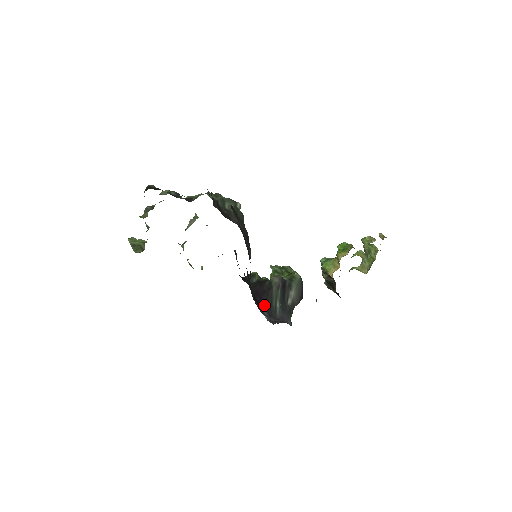
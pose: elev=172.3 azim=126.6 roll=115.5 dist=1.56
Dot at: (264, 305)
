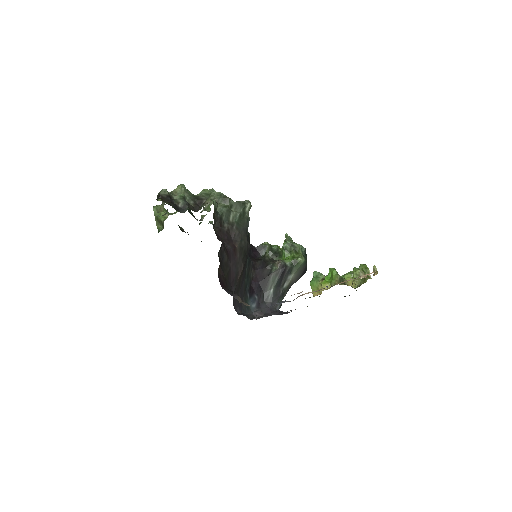
Dot at: (258, 292)
